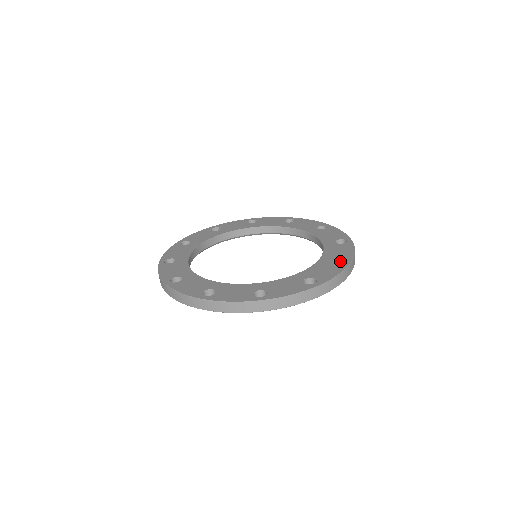
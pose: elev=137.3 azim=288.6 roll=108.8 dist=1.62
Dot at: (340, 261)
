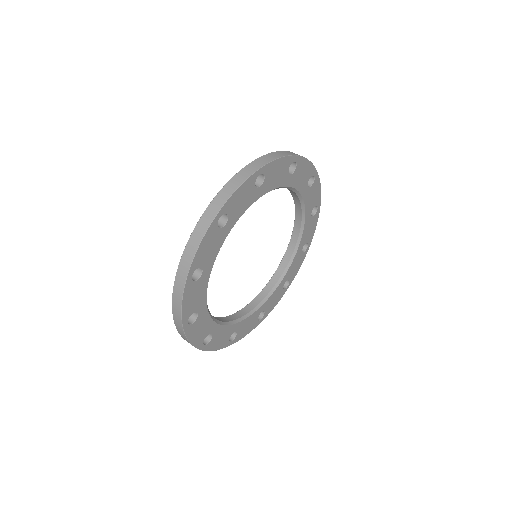
Dot at: occluded
